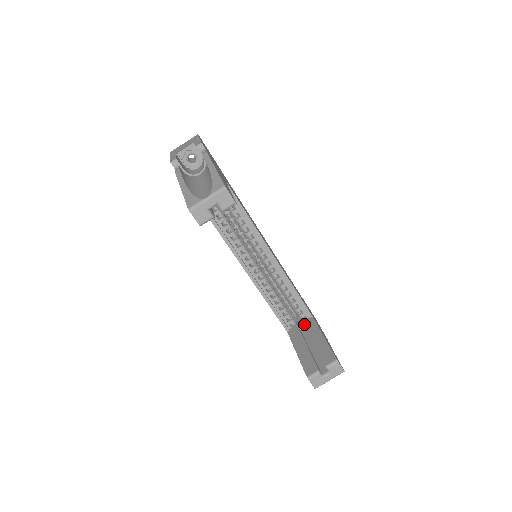
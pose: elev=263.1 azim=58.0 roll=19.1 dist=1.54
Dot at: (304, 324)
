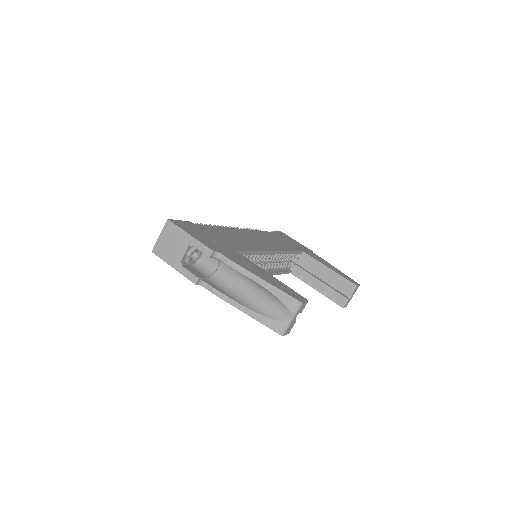
Dot at: (301, 261)
